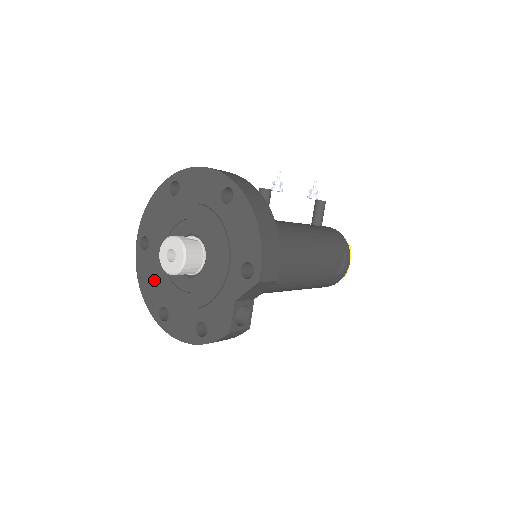
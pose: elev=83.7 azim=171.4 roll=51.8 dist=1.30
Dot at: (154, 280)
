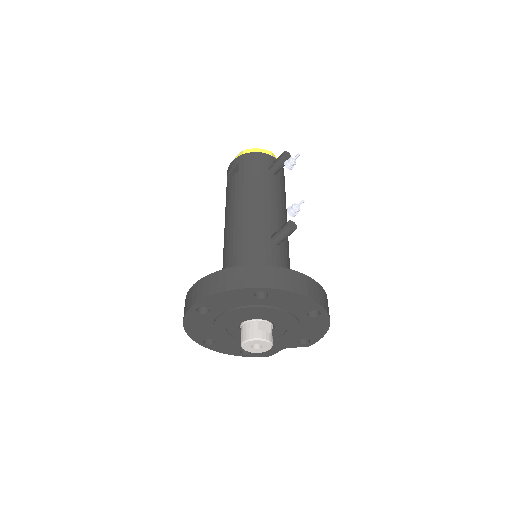
Dot at: (206, 328)
